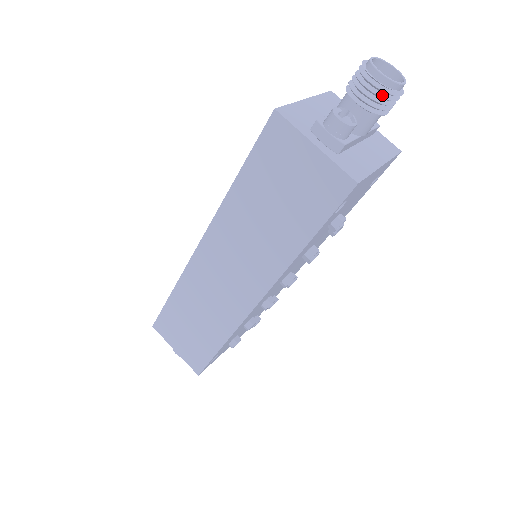
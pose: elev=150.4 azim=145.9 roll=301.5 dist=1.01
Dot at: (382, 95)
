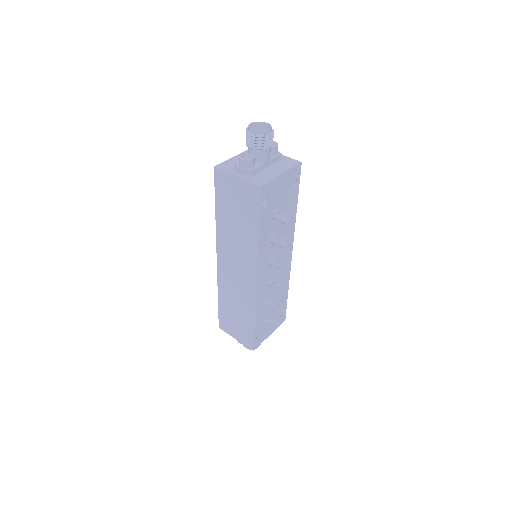
Dot at: (259, 139)
